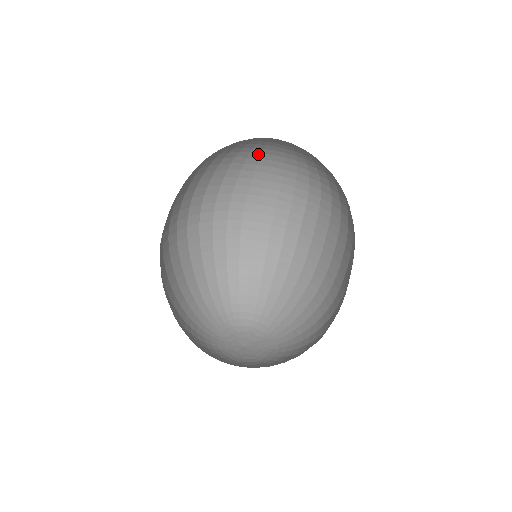
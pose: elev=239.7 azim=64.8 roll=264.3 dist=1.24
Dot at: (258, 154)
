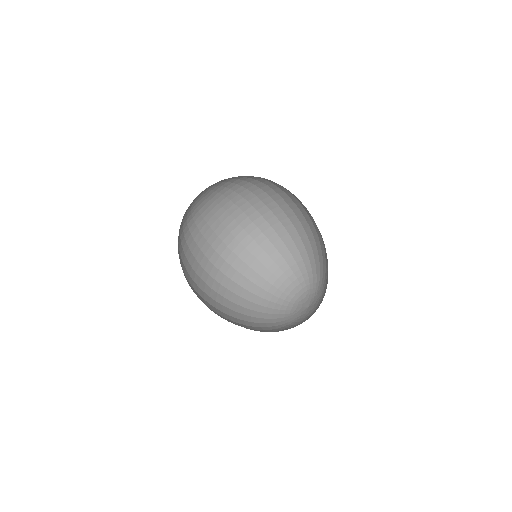
Dot at: (238, 180)
